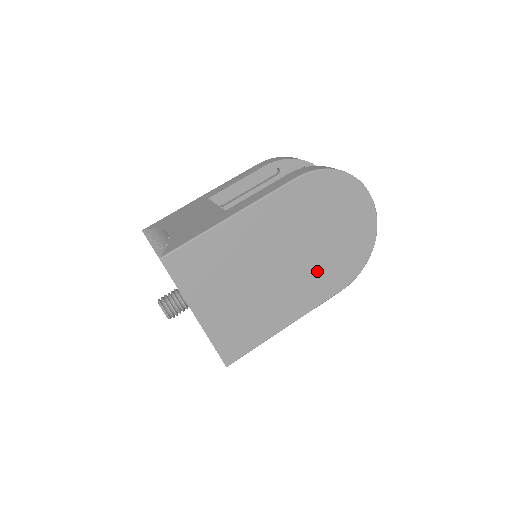
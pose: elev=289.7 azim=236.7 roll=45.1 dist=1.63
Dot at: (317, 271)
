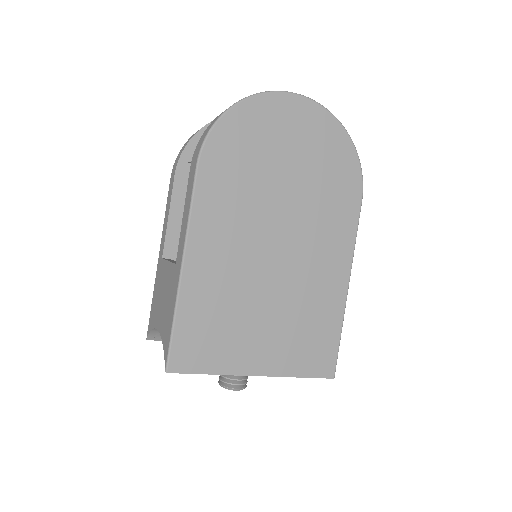
Dot at: (318, 214)
